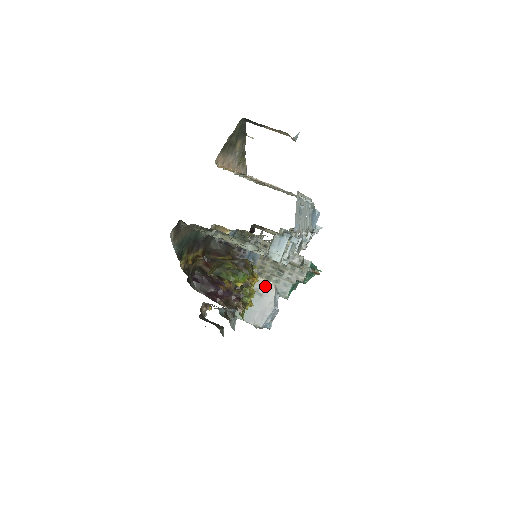
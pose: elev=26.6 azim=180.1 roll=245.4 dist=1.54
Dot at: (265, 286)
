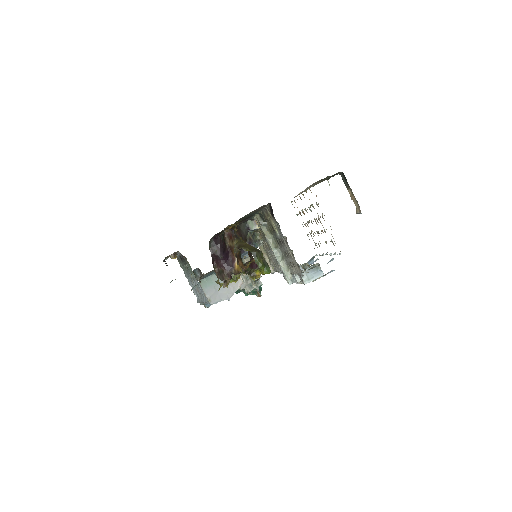
Dot at: occluded
